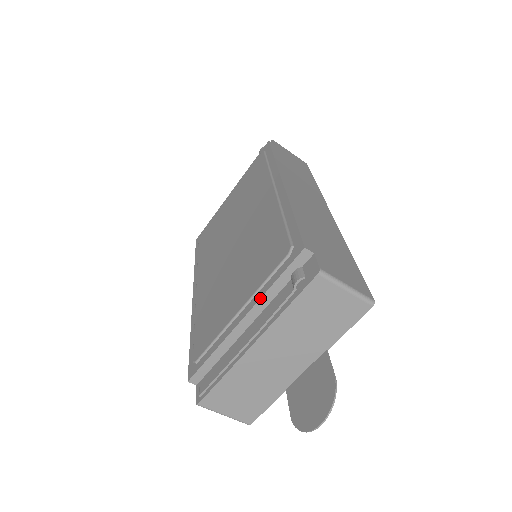
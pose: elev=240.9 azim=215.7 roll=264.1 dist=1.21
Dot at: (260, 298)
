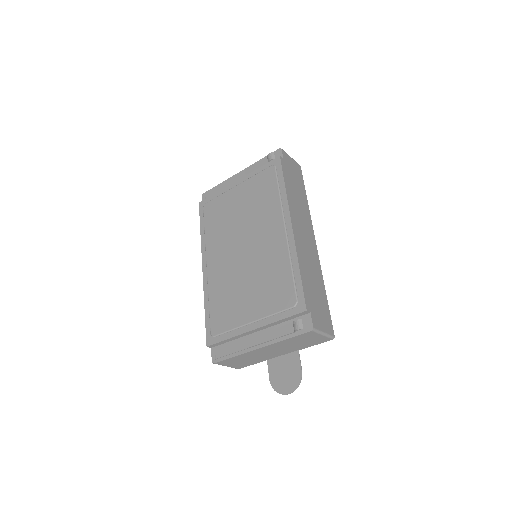
Dot at: (270, 324)
